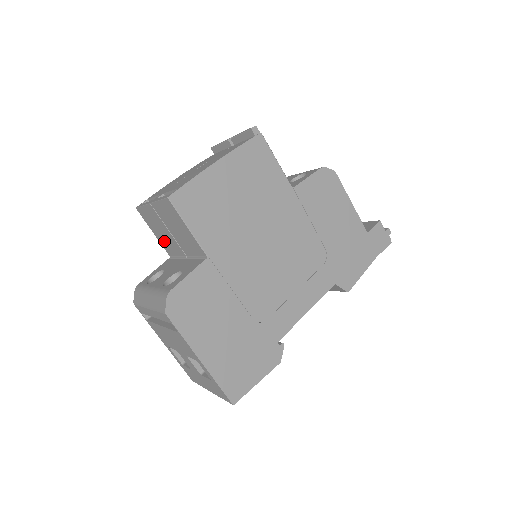
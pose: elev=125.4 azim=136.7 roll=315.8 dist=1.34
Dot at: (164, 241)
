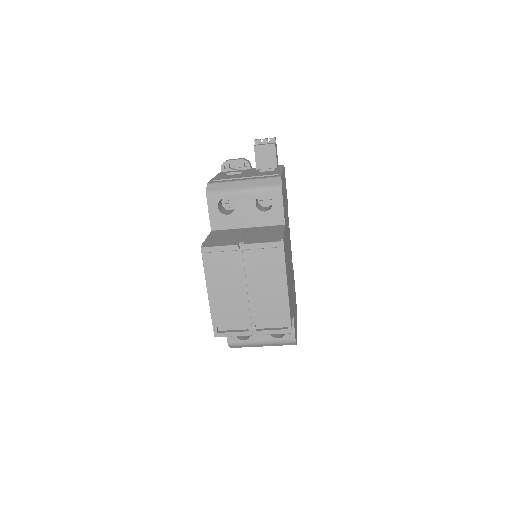
Dot at: occluded
